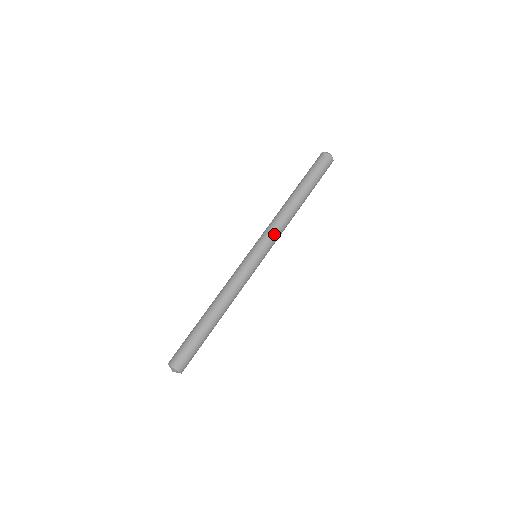
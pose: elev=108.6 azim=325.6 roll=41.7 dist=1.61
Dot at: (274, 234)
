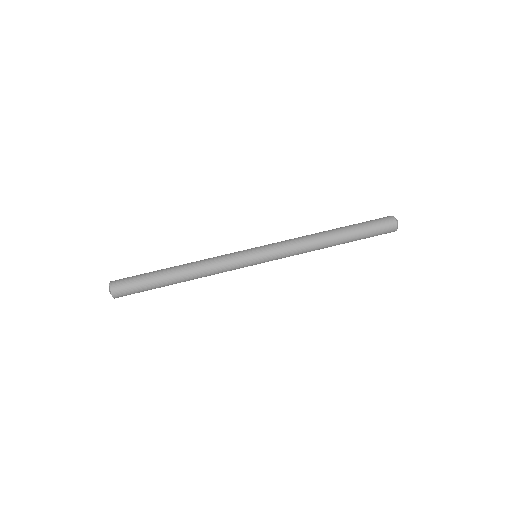
Dot at: (285, 247)
